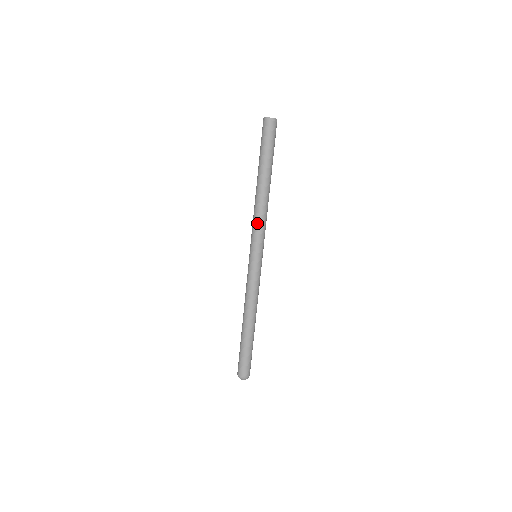
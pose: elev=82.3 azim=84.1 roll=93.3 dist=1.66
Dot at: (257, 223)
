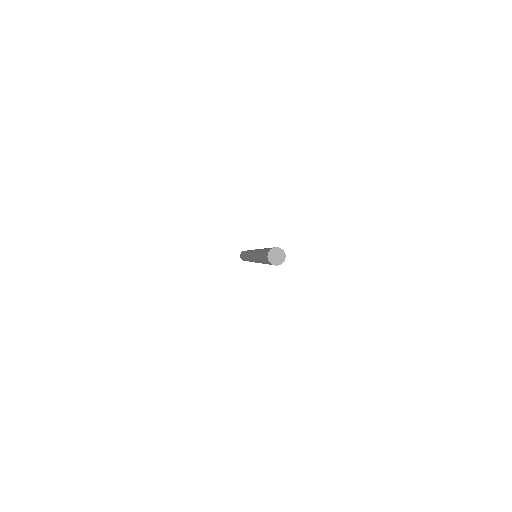
Dot at: occluded
